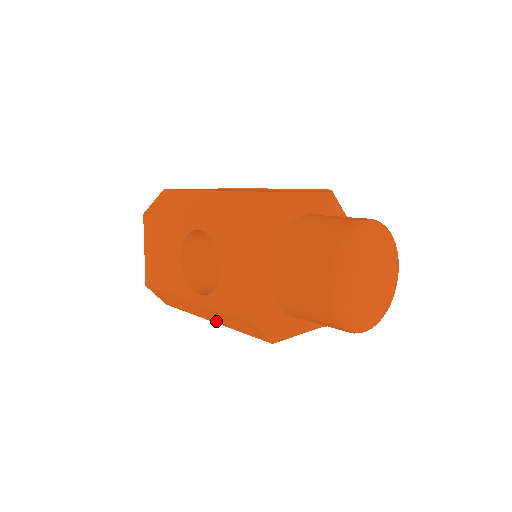
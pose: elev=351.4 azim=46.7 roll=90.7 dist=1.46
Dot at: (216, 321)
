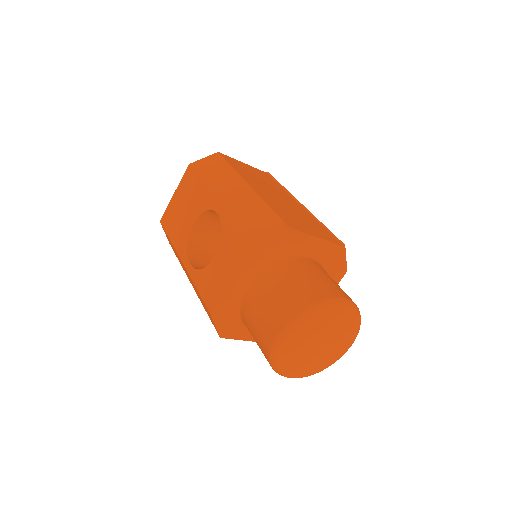
Dot at: occluded
